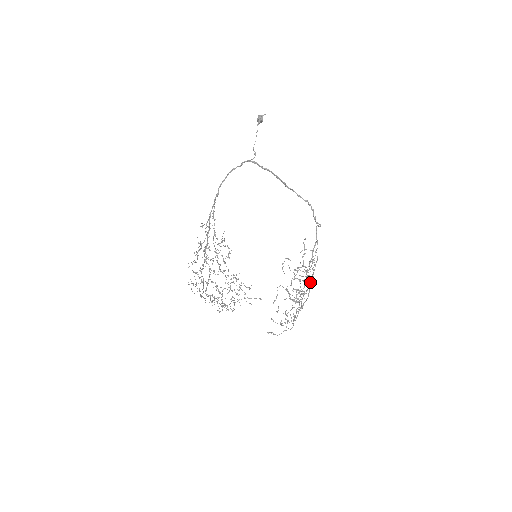
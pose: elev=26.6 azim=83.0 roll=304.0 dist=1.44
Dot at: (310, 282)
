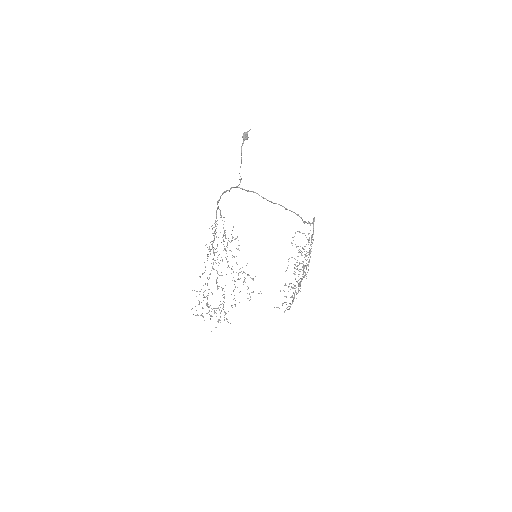
Dot at: (305, 272)
